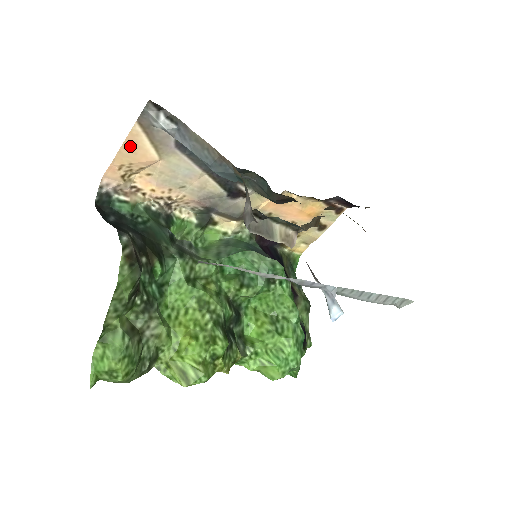
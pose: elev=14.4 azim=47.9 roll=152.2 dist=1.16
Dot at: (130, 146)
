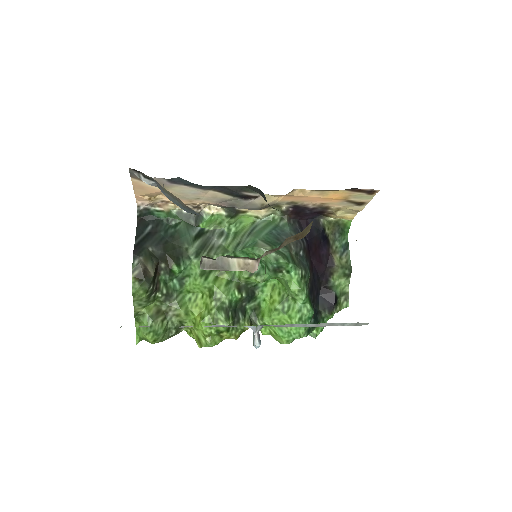
Dot at: (139, 187)
